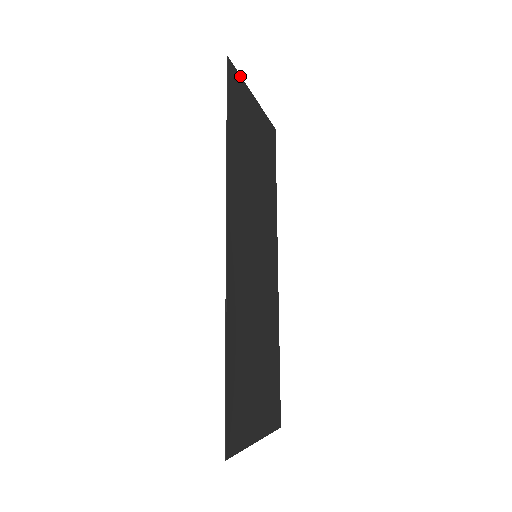
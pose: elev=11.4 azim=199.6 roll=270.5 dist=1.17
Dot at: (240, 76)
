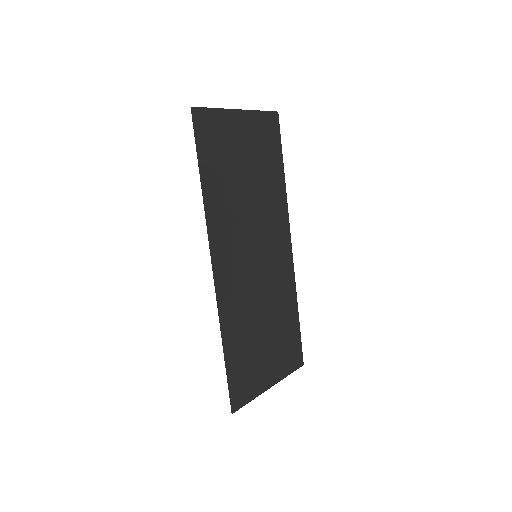
Dot at: (213, 109)
